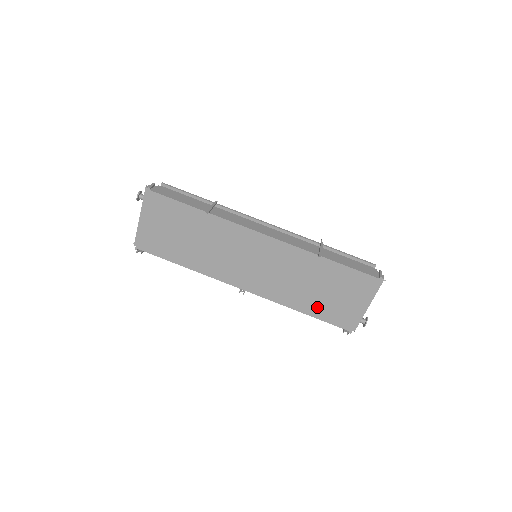
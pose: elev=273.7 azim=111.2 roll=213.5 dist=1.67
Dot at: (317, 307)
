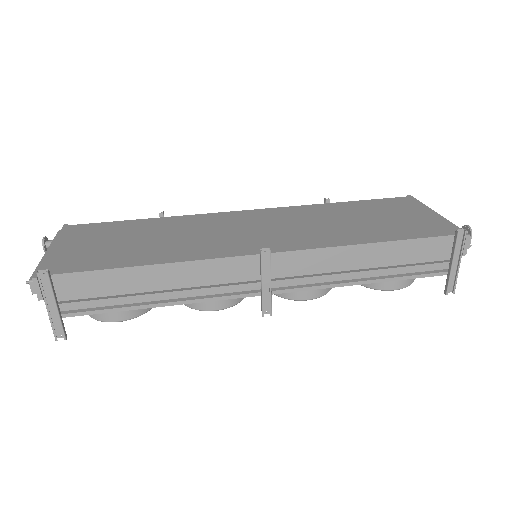
Dot at: (387, 232)
